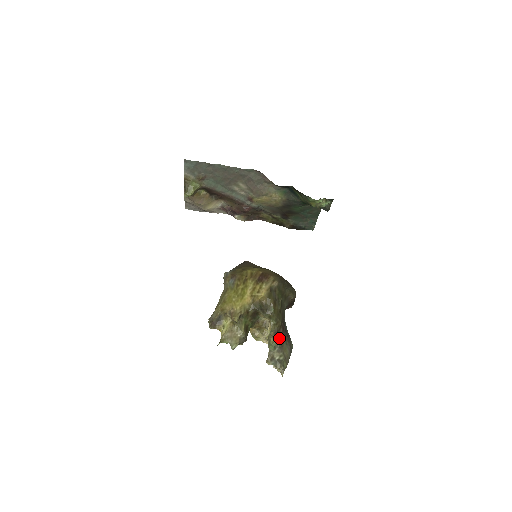
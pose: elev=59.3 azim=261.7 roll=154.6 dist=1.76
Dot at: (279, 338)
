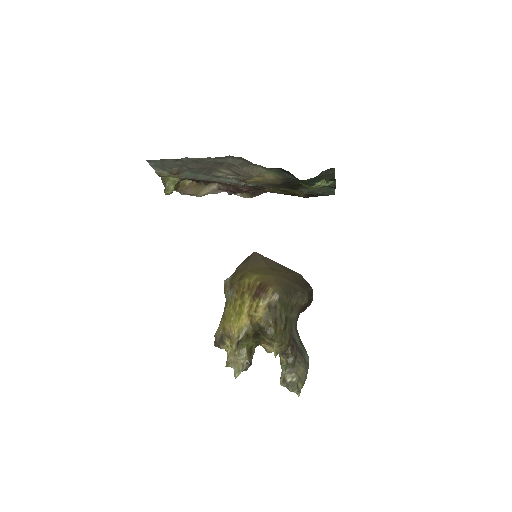
Dot at: (288, 358)
